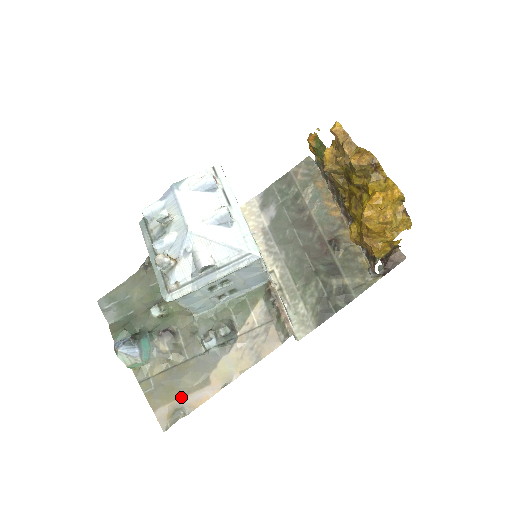
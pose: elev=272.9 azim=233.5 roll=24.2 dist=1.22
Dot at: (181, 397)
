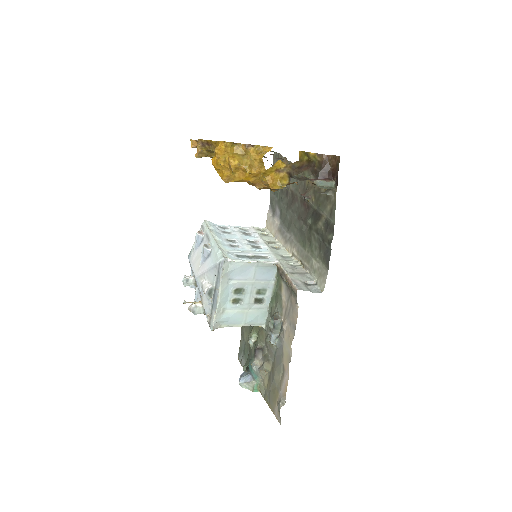
Dot at: (279, 392)
